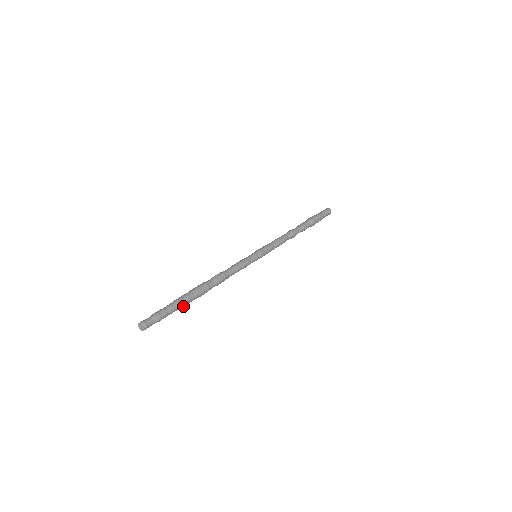
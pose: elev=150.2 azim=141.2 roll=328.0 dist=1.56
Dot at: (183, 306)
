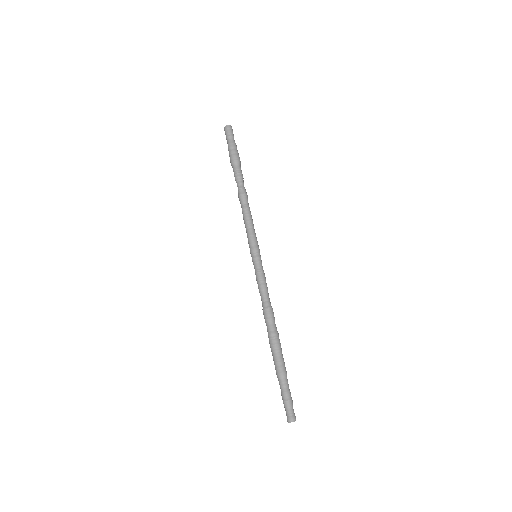
Dot at: occluded
